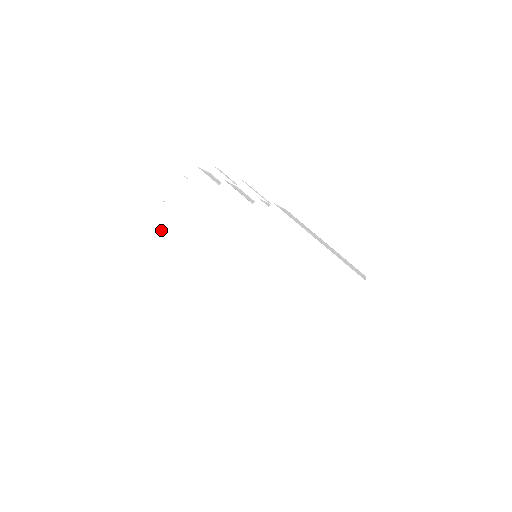
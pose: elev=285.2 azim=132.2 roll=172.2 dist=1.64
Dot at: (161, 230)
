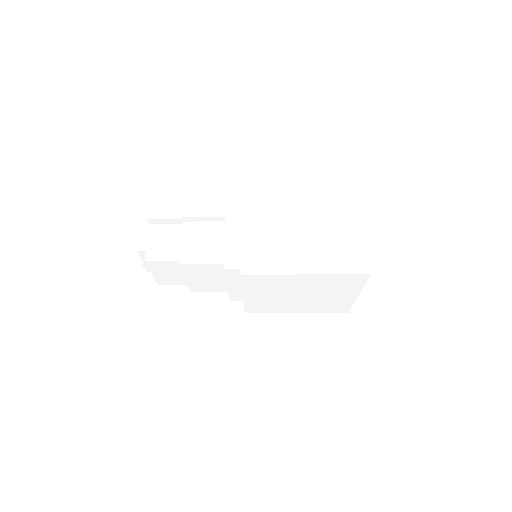
Dot at: occluded
